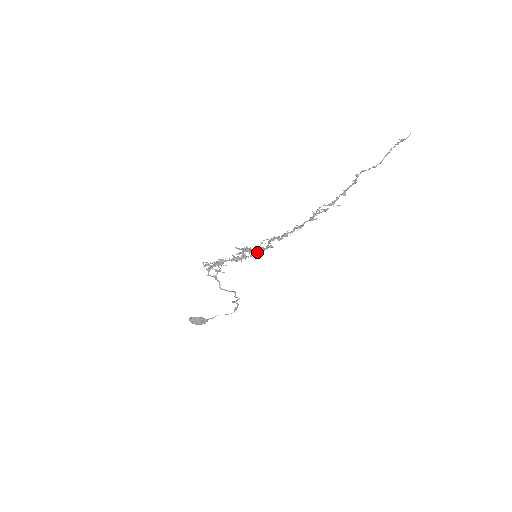
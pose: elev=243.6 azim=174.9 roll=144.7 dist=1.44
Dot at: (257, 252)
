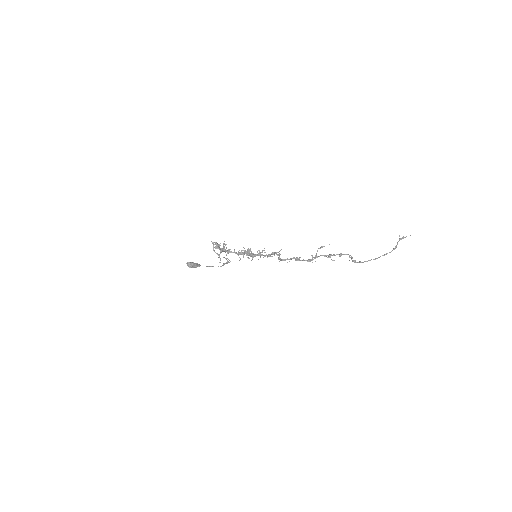
Dot at: occluded
